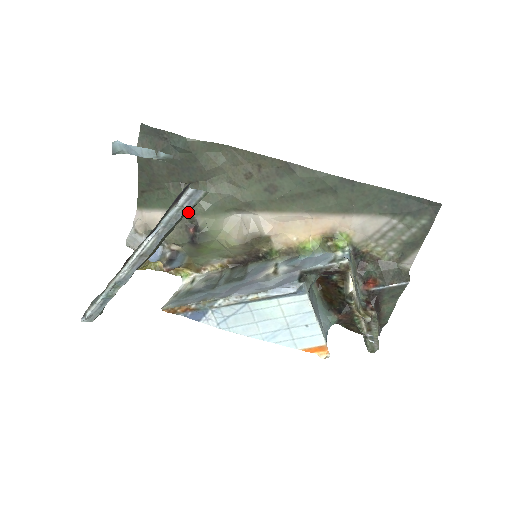
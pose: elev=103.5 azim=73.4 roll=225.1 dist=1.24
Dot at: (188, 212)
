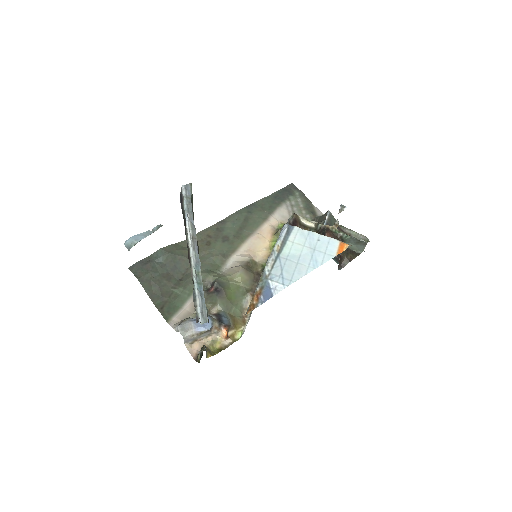
Dot at: occluded
